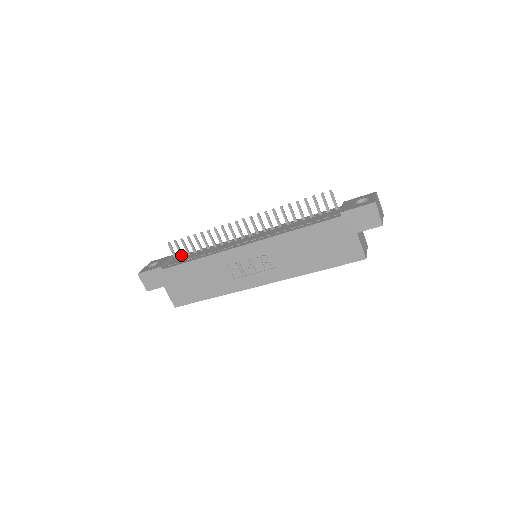
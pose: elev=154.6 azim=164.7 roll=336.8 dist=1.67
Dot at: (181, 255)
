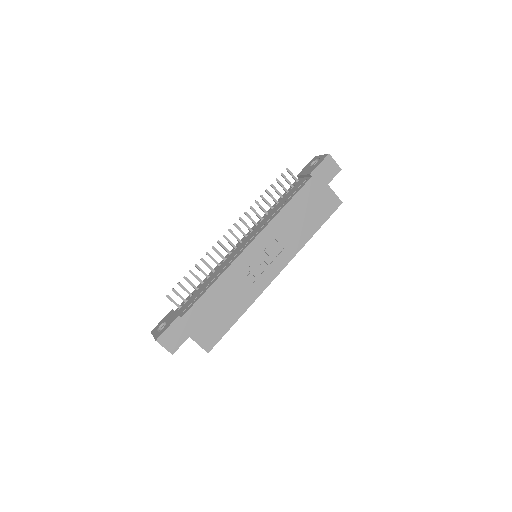
Dot at: (184, 301)
